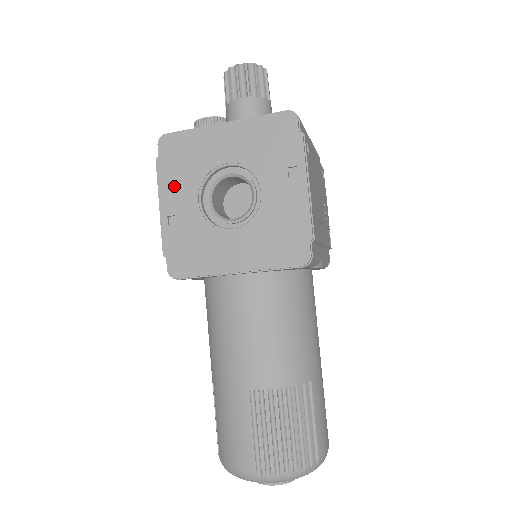
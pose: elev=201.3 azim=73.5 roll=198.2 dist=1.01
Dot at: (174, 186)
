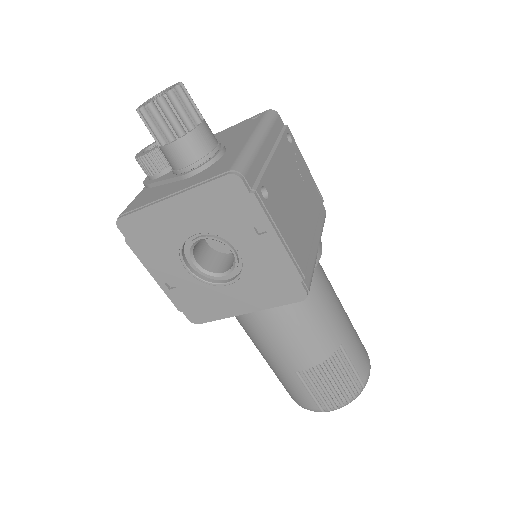
Dot at: (156, 260)
